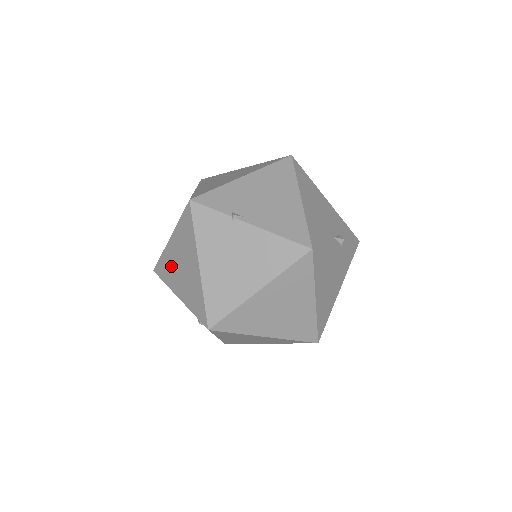
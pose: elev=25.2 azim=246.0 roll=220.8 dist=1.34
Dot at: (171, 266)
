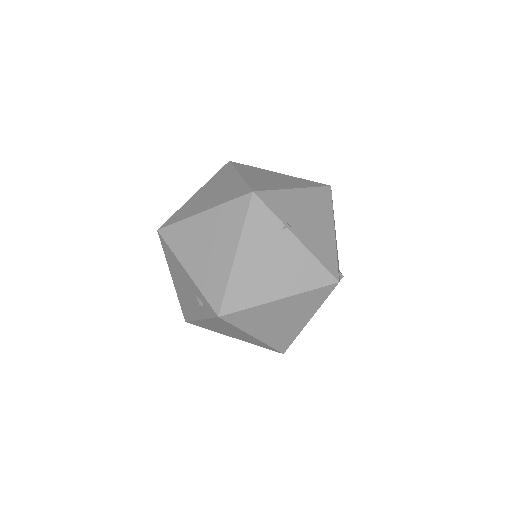
Dot at: (190, 238)
